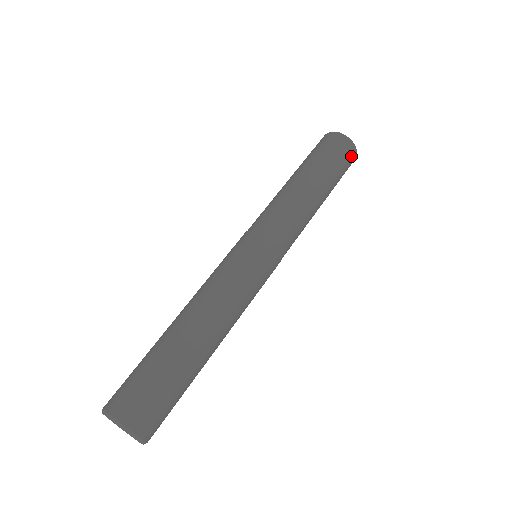
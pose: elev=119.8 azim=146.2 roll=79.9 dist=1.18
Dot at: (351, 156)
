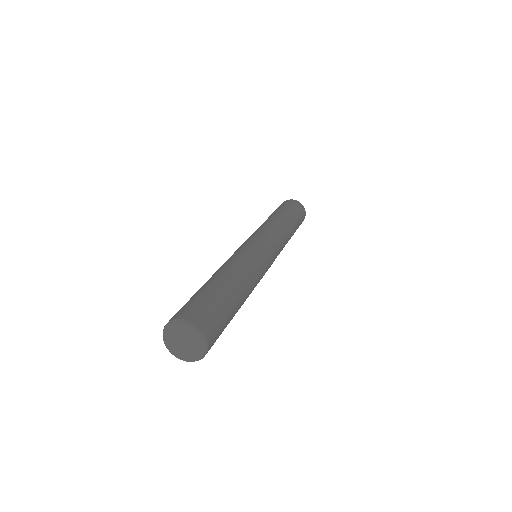
Dot at: (303, 214)
